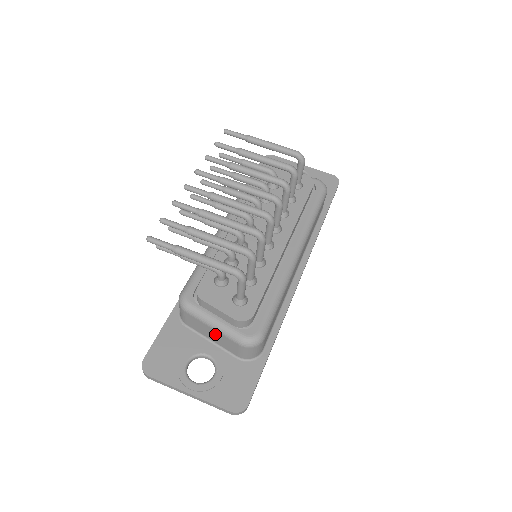
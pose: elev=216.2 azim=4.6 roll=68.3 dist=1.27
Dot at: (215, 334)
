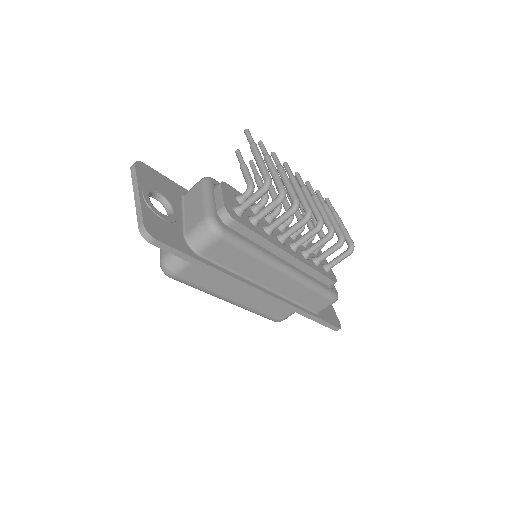
Dot at: (197, 206)
